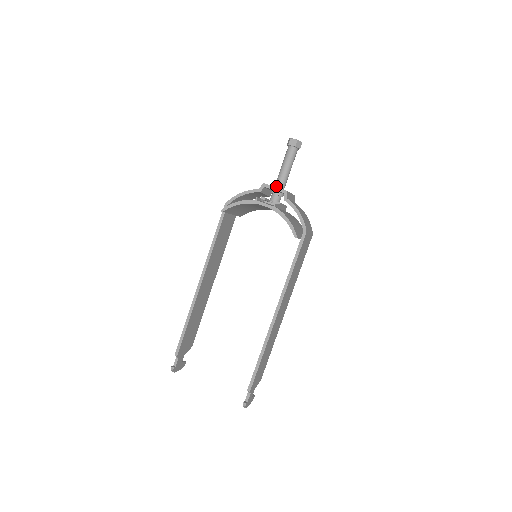
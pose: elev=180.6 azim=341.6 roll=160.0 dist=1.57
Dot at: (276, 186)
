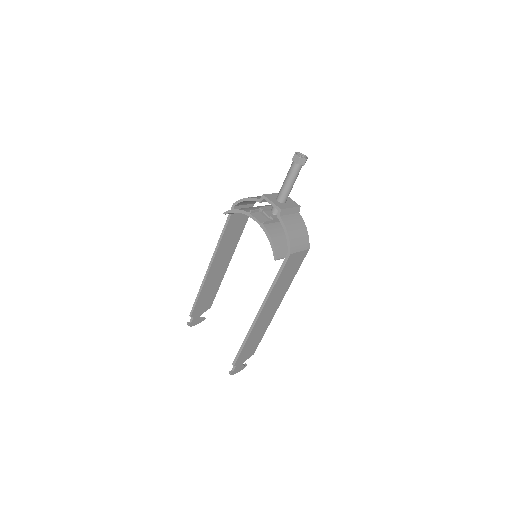
Dot at: (277, 198)
